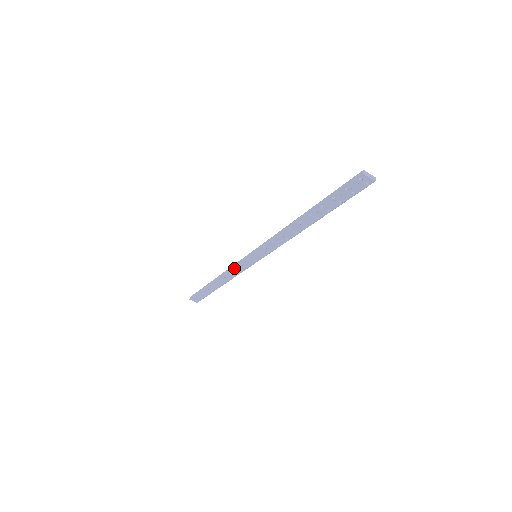
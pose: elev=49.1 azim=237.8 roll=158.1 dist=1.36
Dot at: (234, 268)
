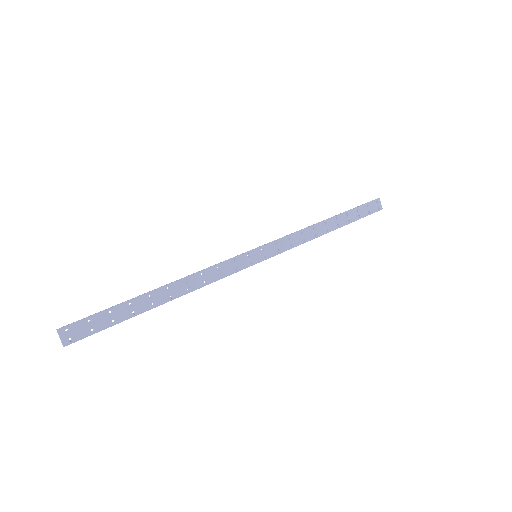
Dot at: (217, 266)
